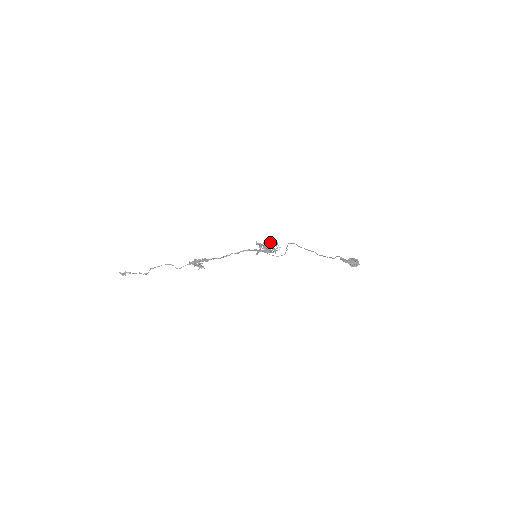
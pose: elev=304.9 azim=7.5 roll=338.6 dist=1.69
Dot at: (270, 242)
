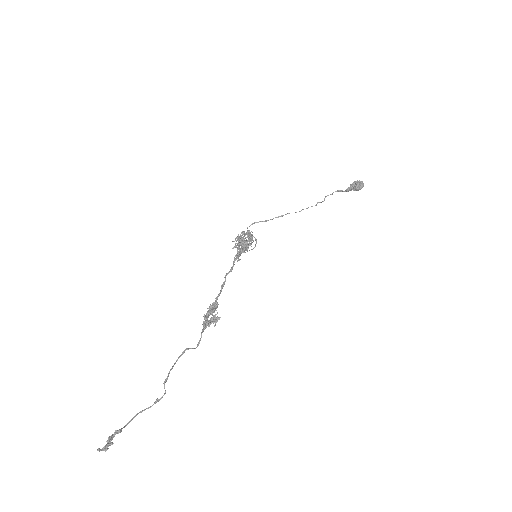
Dot at: (246, 234)
